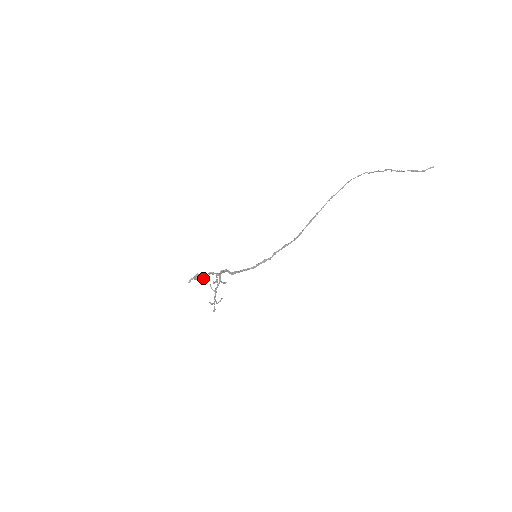
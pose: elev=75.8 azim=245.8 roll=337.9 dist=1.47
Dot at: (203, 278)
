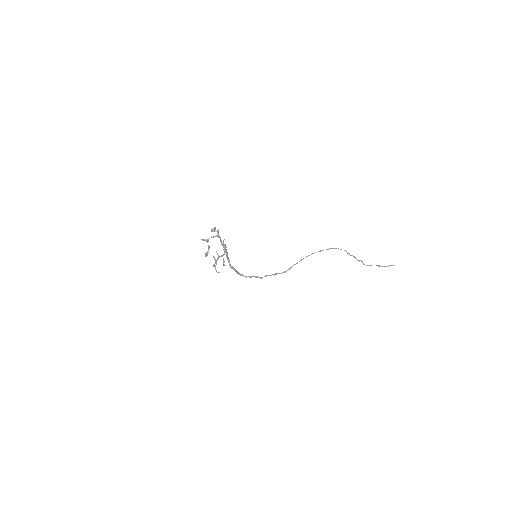
Dot at: occluded
